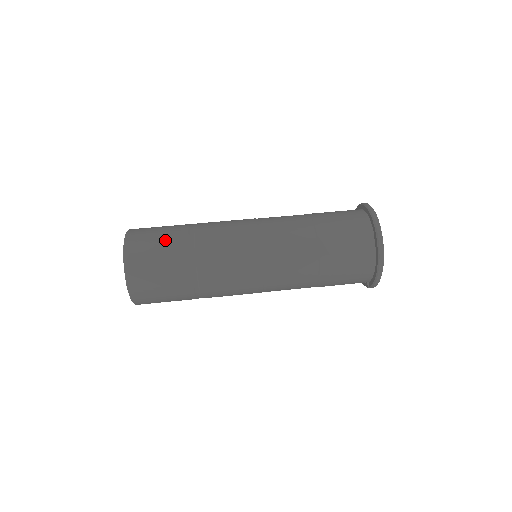
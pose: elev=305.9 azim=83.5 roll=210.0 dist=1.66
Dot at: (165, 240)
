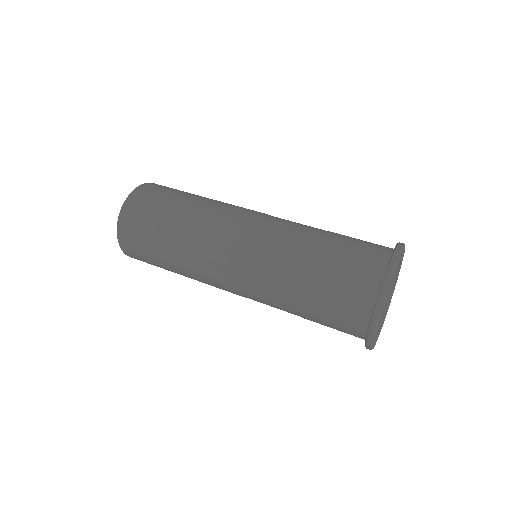
Dot at: (152, 229)
